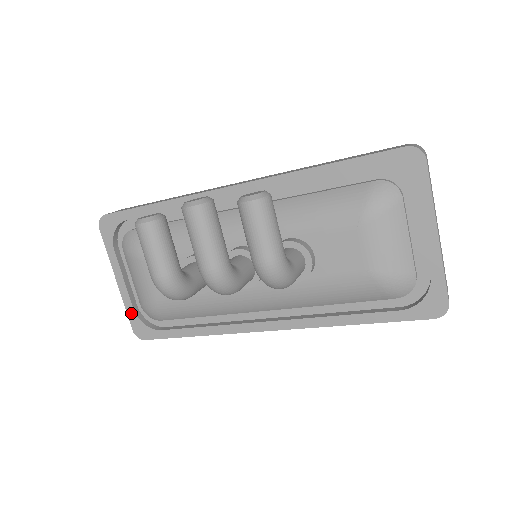
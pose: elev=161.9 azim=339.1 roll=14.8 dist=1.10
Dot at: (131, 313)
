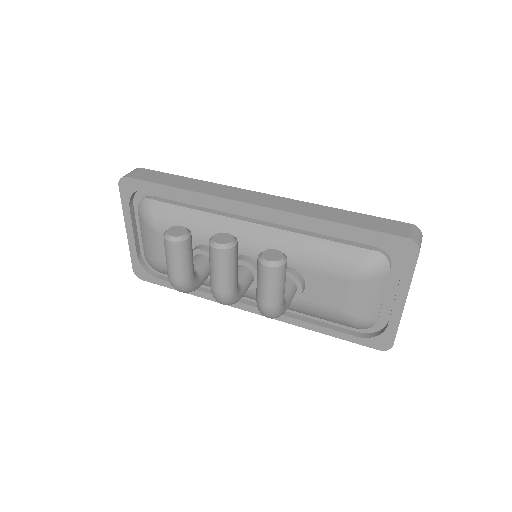
Dot at: (134, 258)
